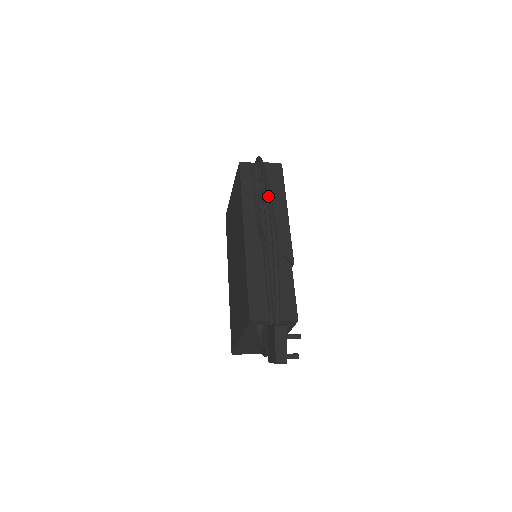
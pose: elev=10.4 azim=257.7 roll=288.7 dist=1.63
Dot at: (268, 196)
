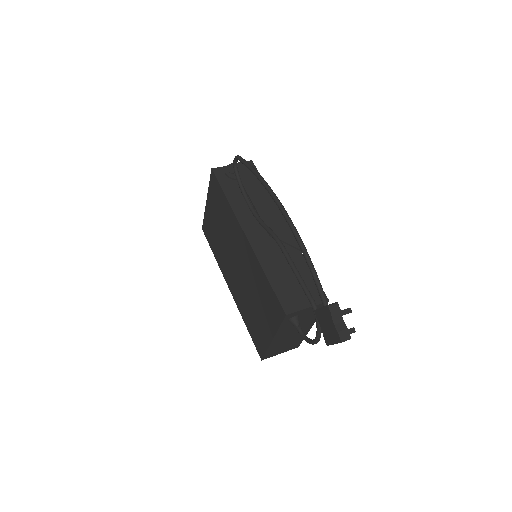
Dot at: (268, 188)
